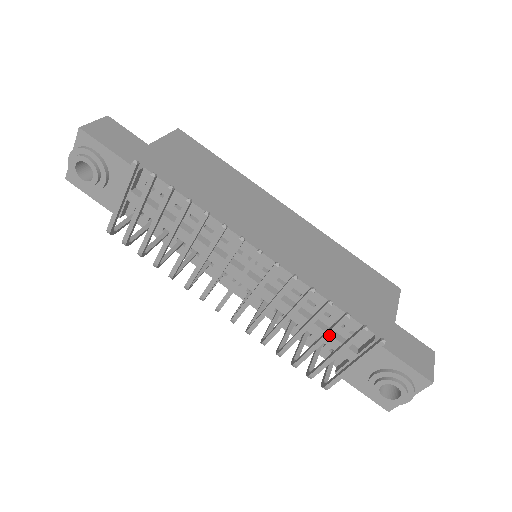
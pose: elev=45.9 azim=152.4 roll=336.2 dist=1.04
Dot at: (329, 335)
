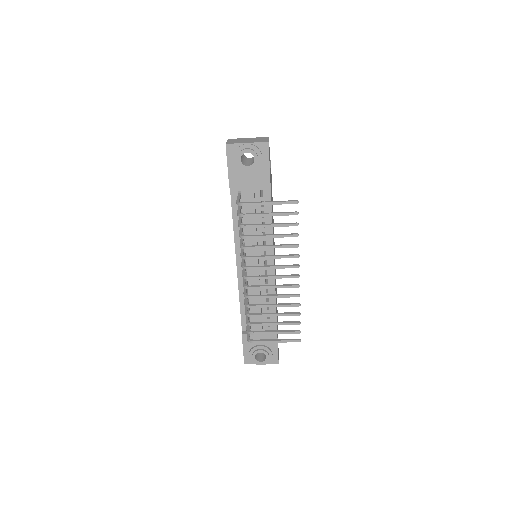
Dot at: (283, 324)
